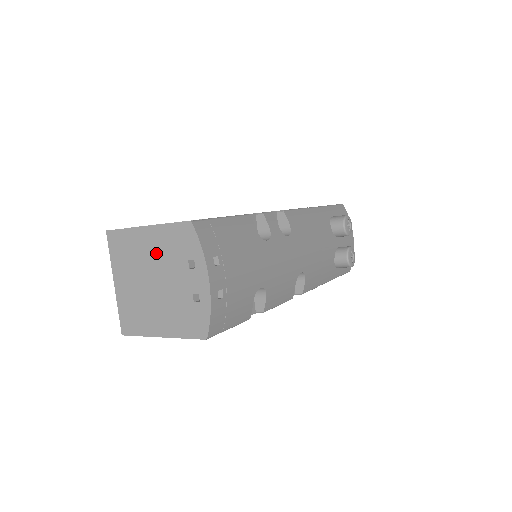
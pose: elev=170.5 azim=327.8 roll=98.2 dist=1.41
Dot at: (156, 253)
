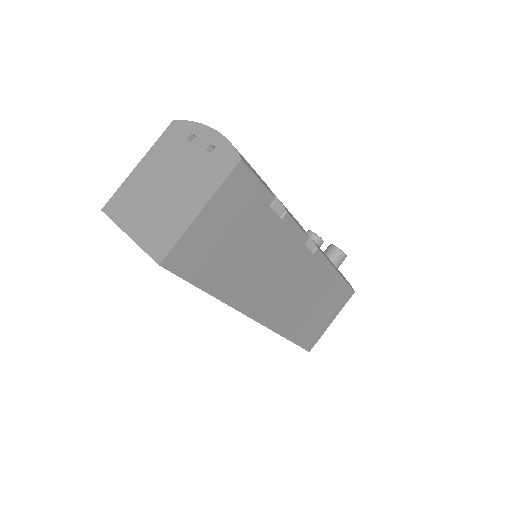
Dot at: (157, 167)
